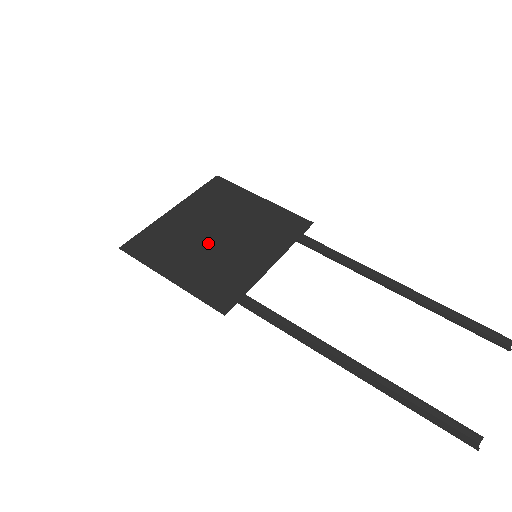
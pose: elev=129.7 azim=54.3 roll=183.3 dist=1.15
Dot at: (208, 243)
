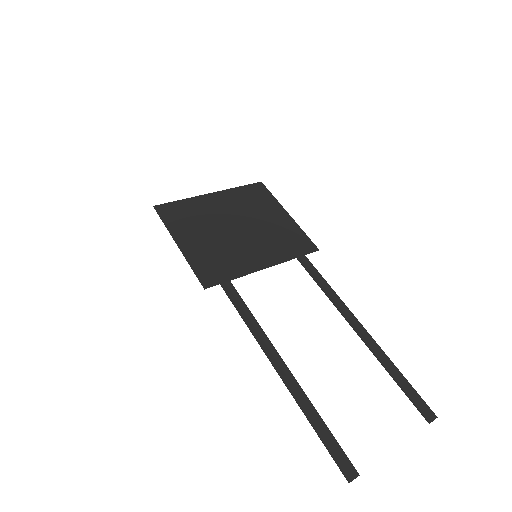
Dot at: (223, 230)
